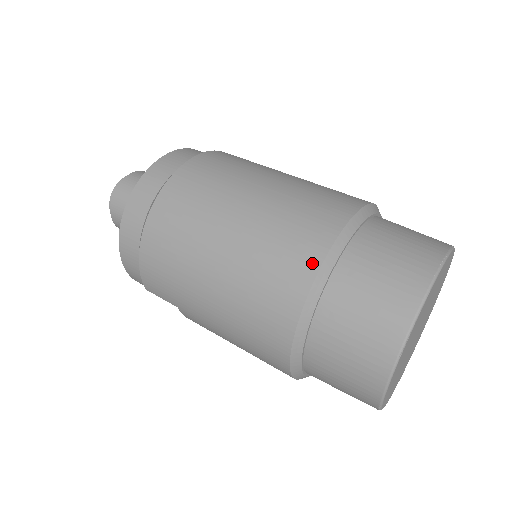
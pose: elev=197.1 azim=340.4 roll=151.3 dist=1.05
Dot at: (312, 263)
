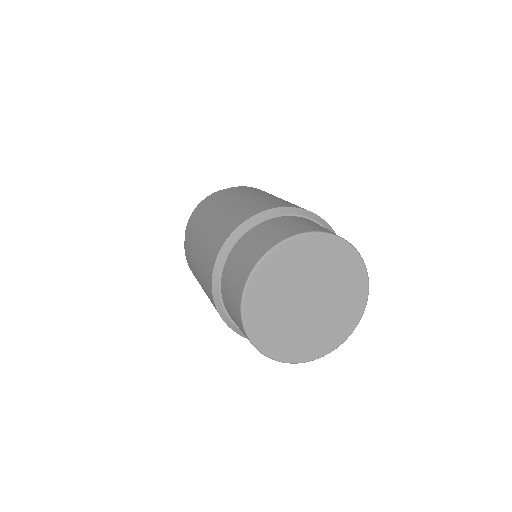
Dot at: (210, 288)
